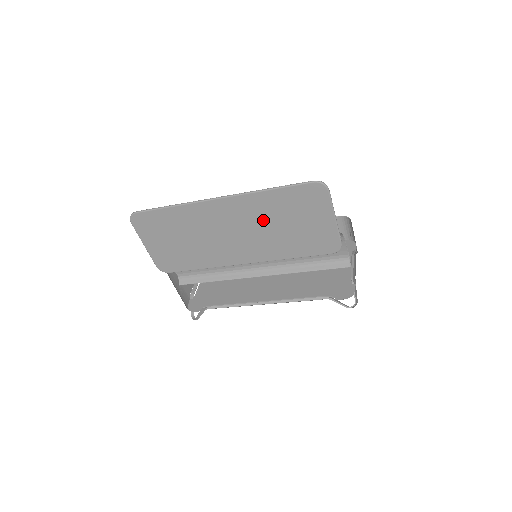
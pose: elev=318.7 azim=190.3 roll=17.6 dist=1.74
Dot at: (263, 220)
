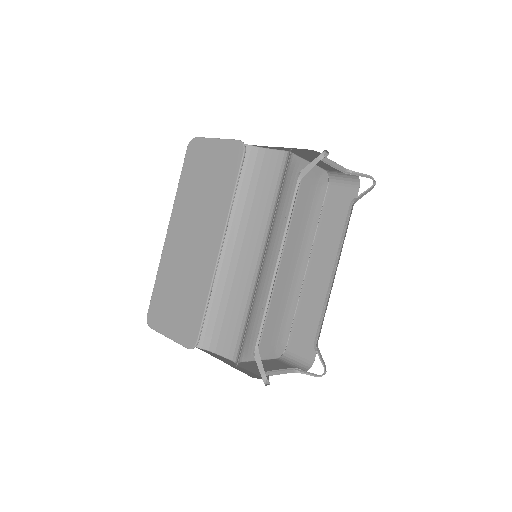
Dot at: (194, 204)
